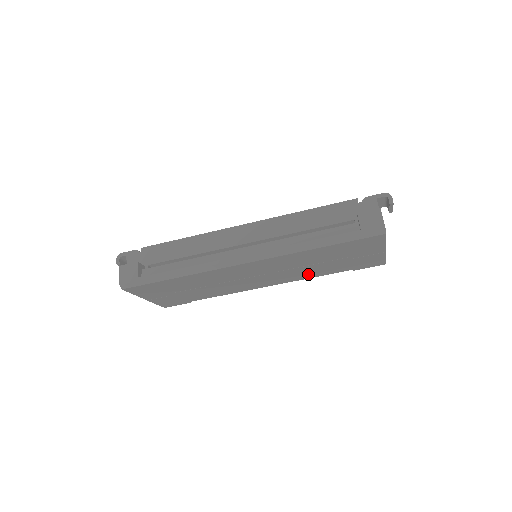
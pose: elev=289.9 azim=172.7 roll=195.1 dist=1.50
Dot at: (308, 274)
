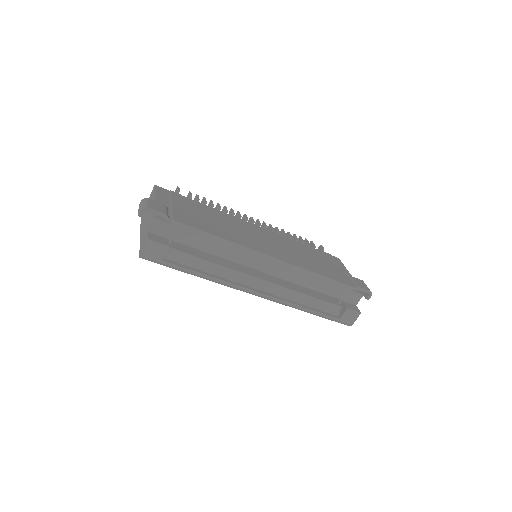
Dot at: occluded
